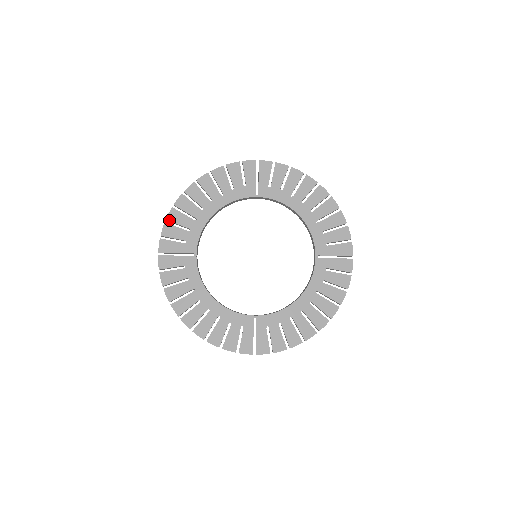
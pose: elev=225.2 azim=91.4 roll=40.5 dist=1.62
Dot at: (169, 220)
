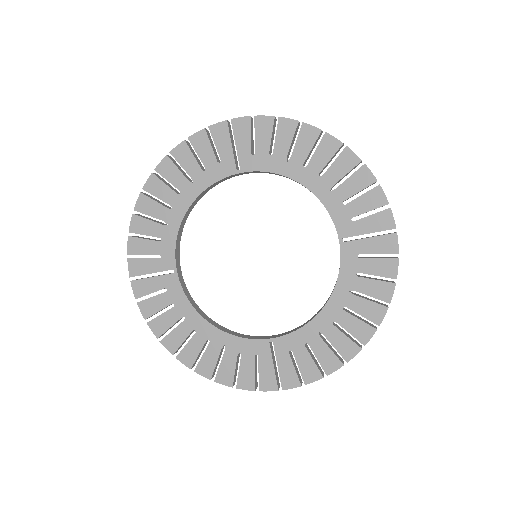
Dot at: (133, 232)
